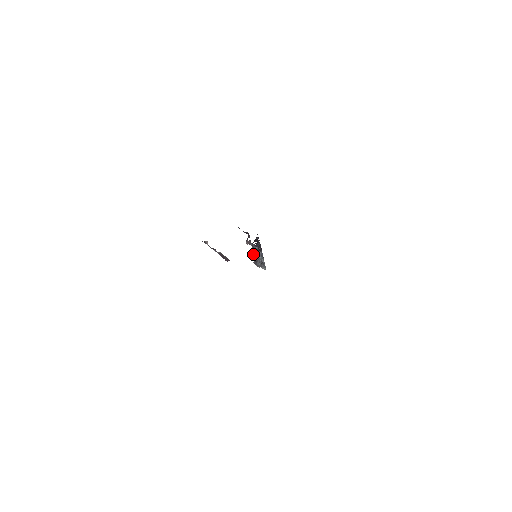
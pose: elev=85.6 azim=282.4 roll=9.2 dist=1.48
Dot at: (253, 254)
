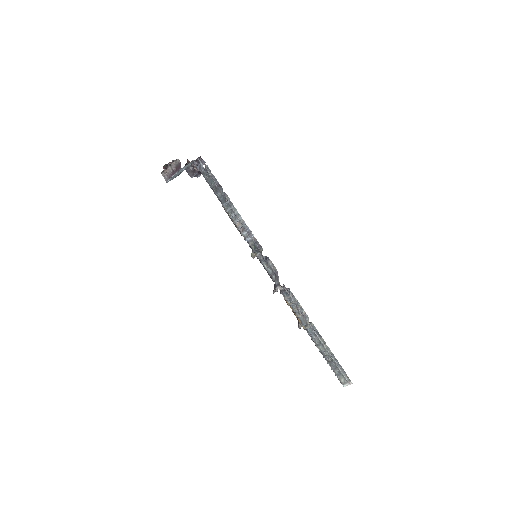
Dot at: (201, 168)
